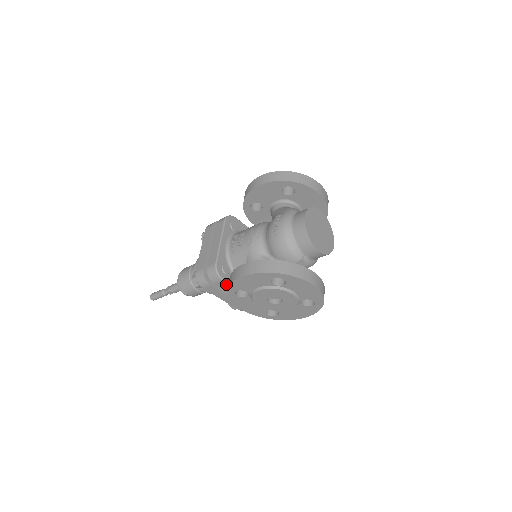
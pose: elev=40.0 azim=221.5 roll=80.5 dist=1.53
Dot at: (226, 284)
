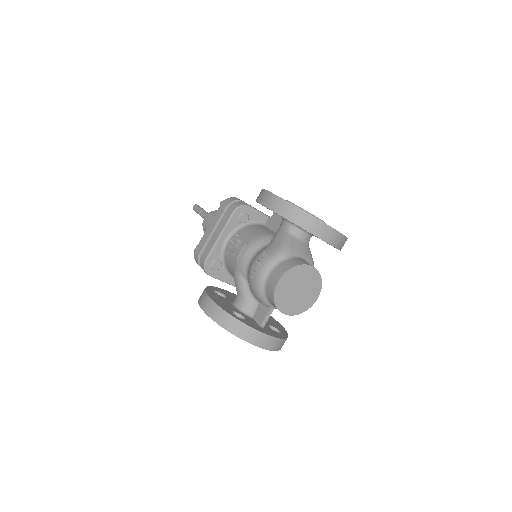
Dot at: (214, 277)
